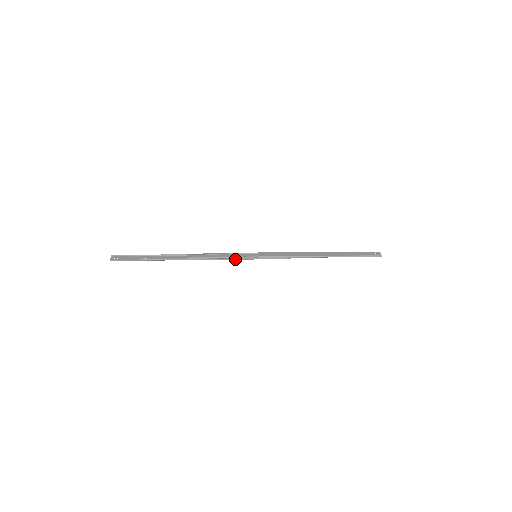
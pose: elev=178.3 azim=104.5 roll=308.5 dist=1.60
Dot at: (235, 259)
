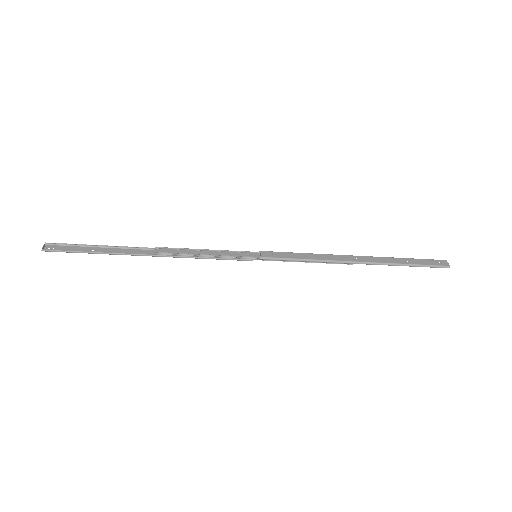
Dot at: (224, 259)
